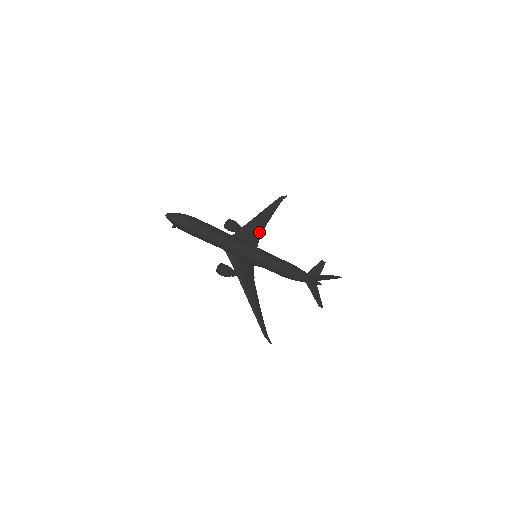
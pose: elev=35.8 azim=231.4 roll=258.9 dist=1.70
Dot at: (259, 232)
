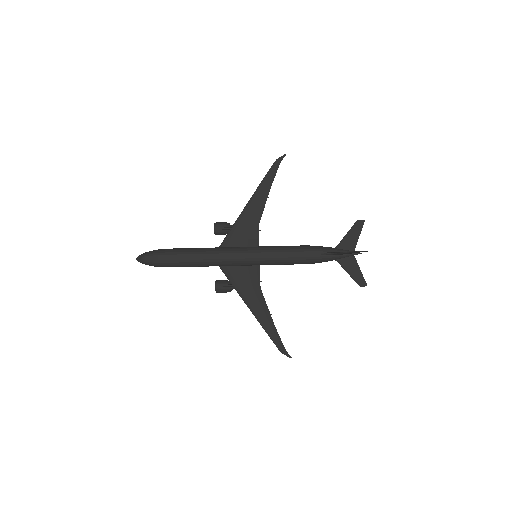
Dot at: (255, 223)
